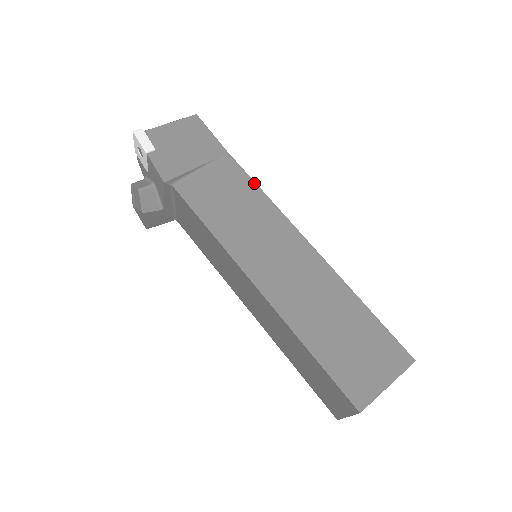
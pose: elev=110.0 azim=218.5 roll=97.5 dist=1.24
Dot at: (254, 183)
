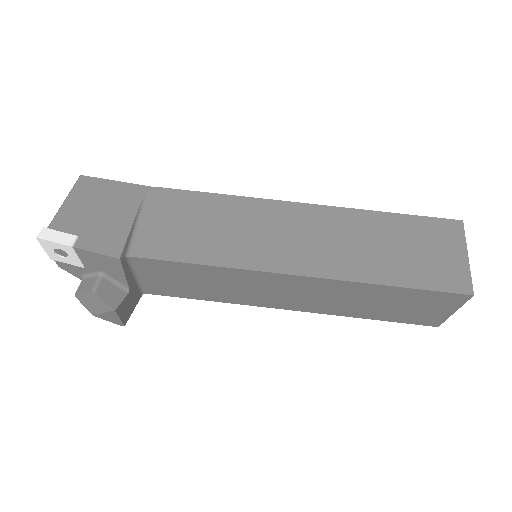
Dot at: (198, 193)
